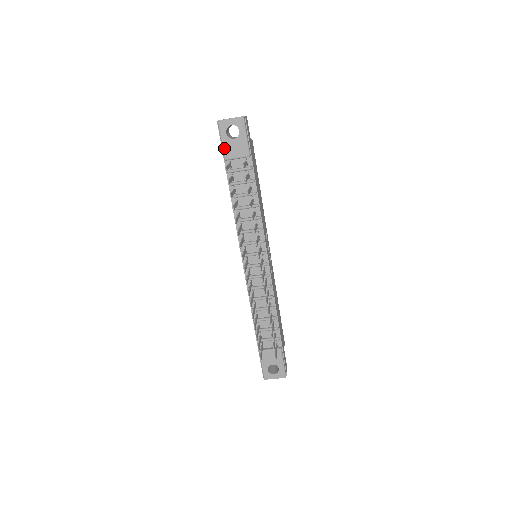
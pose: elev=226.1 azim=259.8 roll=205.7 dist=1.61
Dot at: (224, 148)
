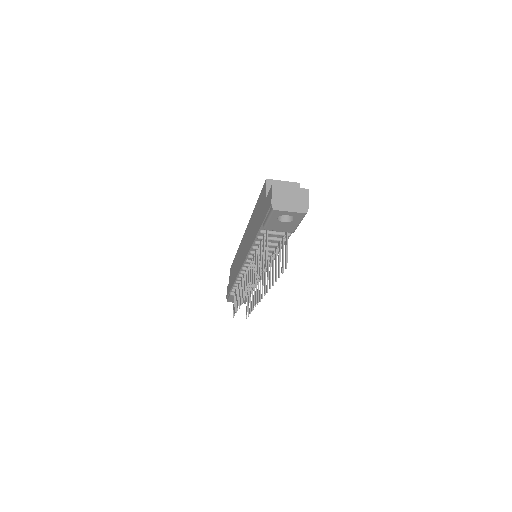
Dot at: (268, 224)
